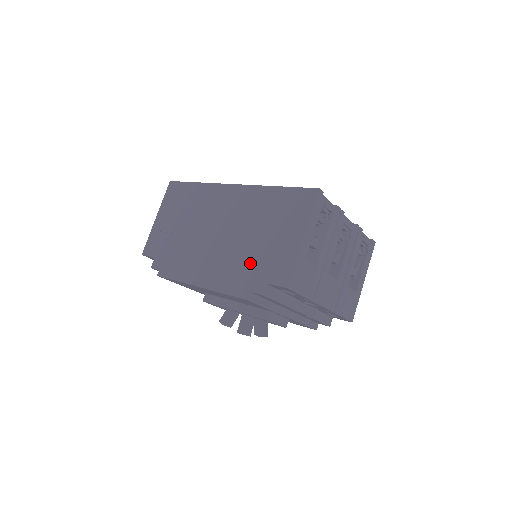
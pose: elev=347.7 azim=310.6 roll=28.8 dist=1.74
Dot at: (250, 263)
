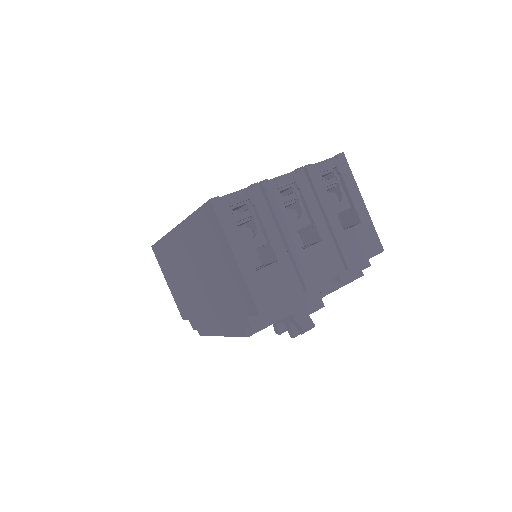
Dot at: (227, 301)
